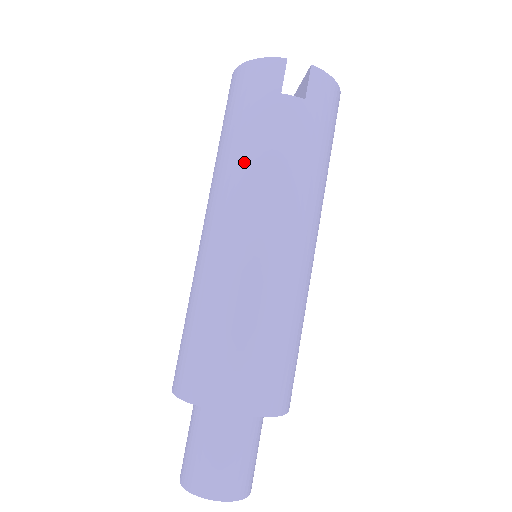
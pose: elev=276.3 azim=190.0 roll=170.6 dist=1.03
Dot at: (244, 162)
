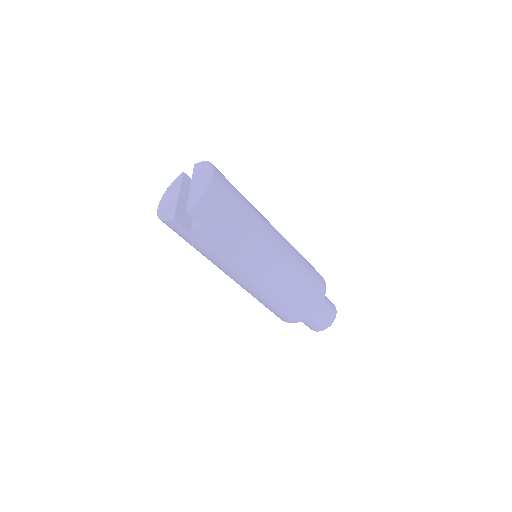
Dot at: (210, 259)
